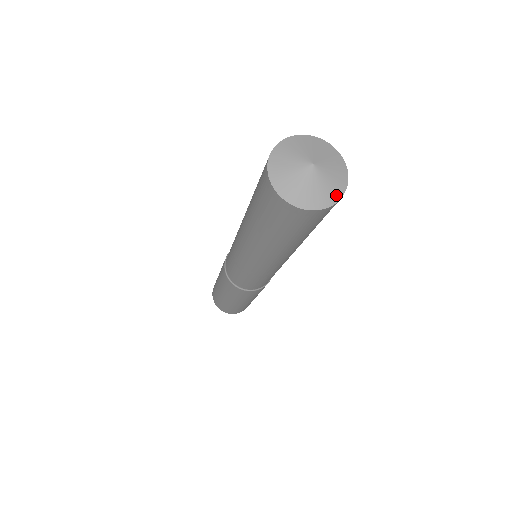
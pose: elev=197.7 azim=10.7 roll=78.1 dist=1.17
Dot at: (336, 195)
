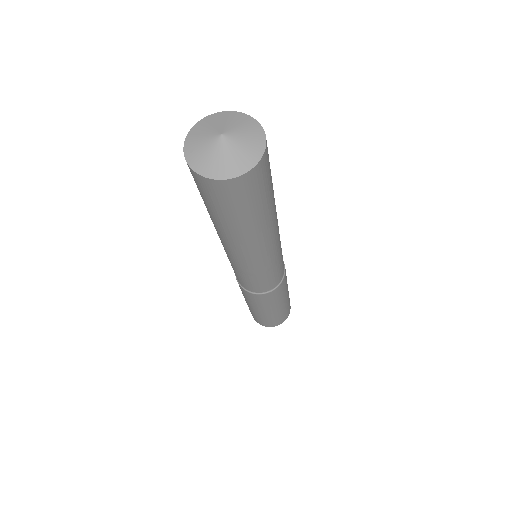
Dot at: (260, 135)
